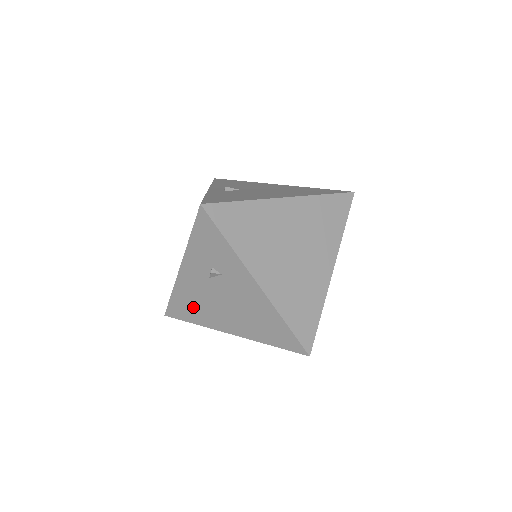
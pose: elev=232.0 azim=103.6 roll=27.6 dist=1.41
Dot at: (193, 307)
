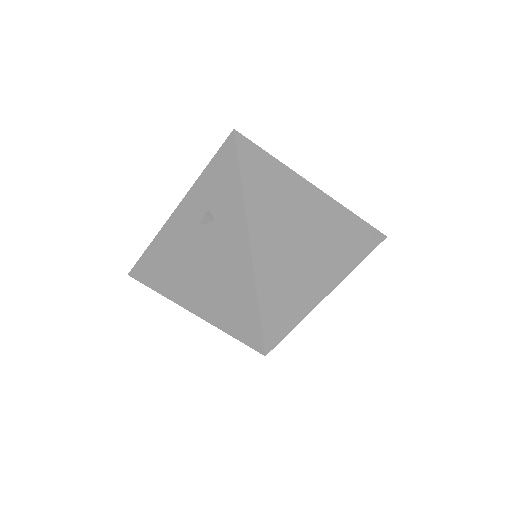
Dot at: (164, 265)
